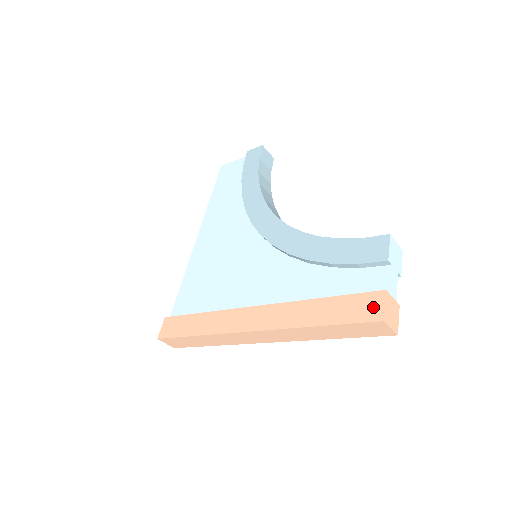
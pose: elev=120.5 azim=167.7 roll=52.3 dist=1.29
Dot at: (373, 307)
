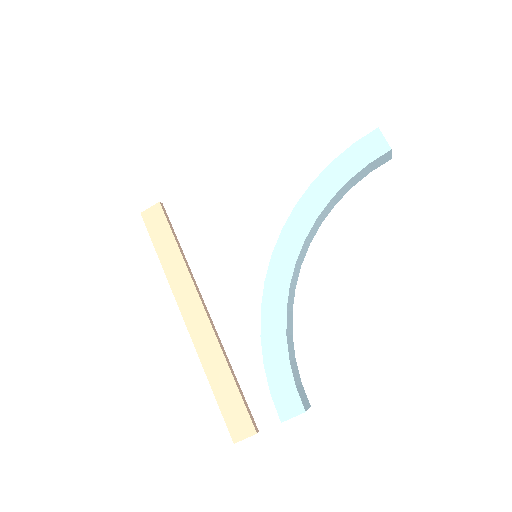
Dot at: (241, 430)
